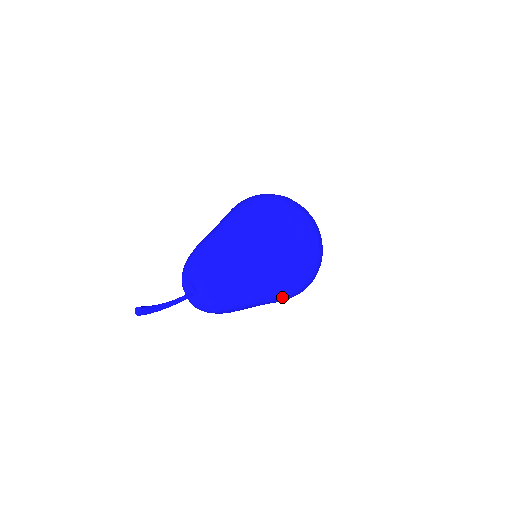
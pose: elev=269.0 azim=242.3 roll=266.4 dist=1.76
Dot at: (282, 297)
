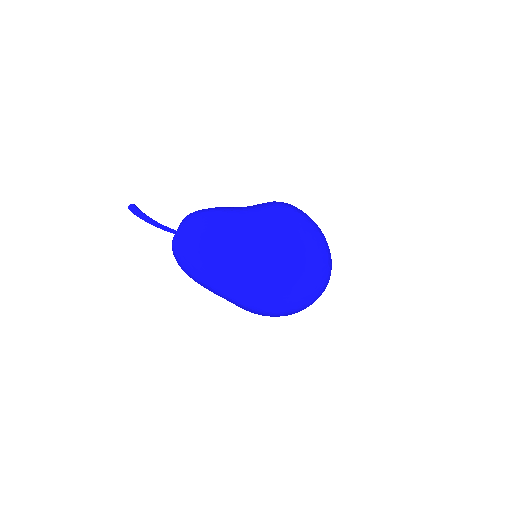
Dot at: (263, 214)
